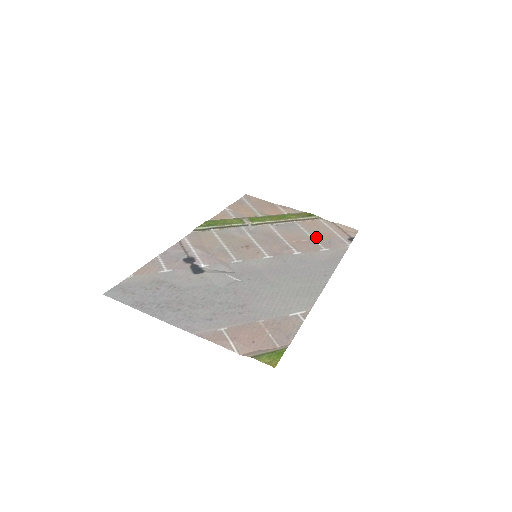
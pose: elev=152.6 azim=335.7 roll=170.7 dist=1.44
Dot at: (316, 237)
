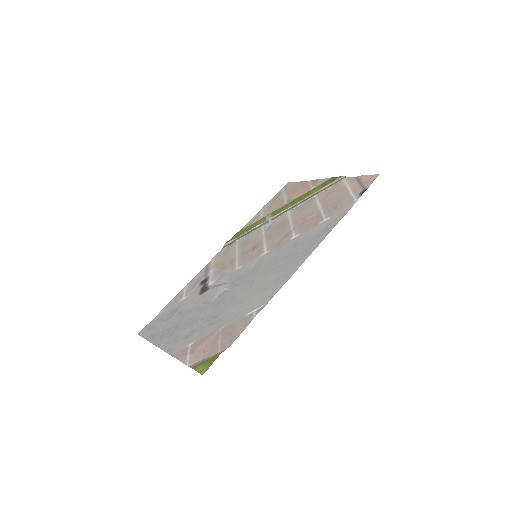
Dot at: (325, 207)
